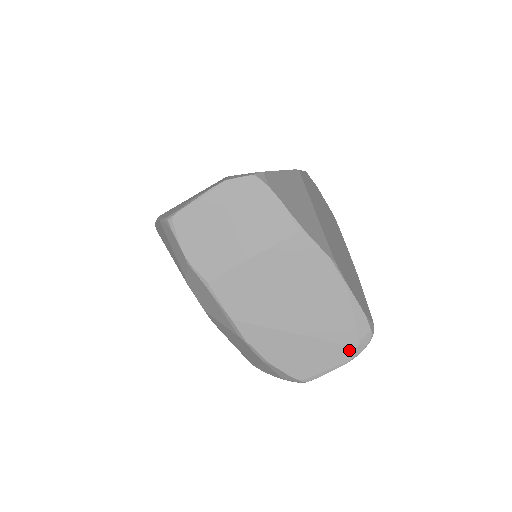
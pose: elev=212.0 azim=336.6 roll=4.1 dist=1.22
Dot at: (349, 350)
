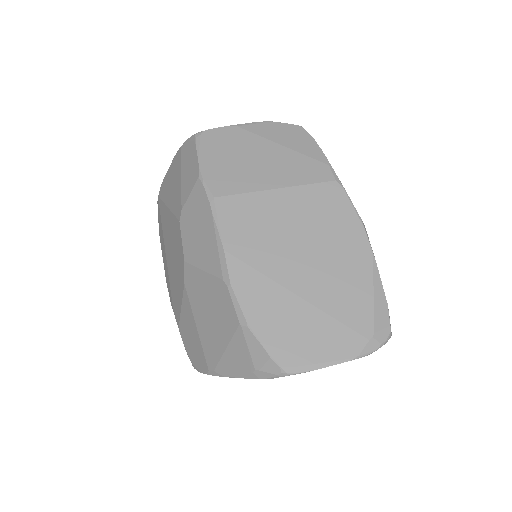
Dot at: (358, 341)
